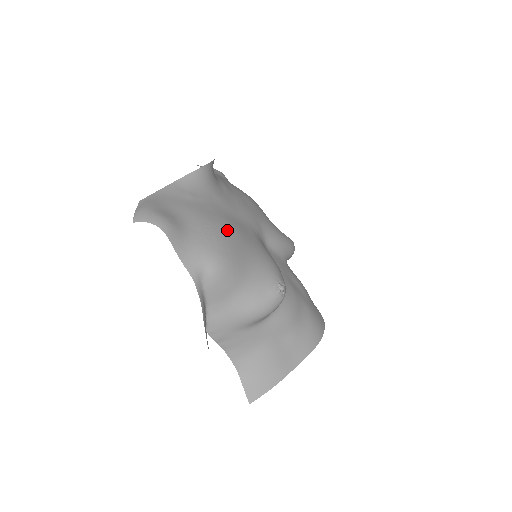
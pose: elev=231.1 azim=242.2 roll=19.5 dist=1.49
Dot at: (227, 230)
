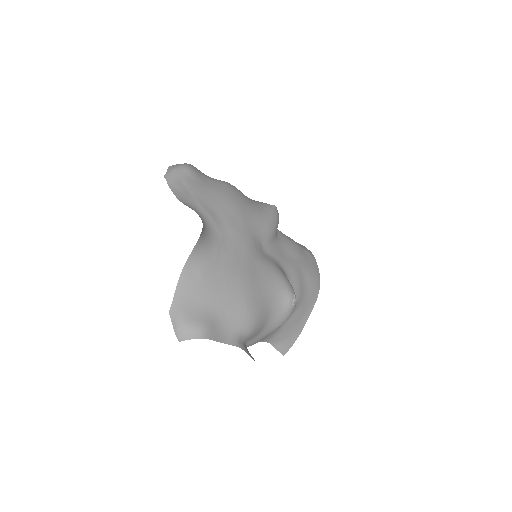
Dot at: (243, 289)
